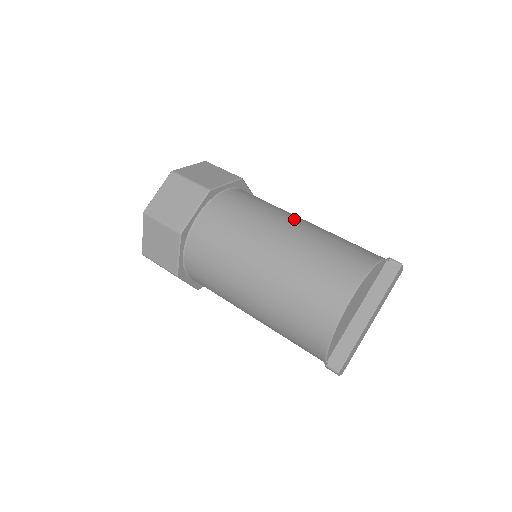
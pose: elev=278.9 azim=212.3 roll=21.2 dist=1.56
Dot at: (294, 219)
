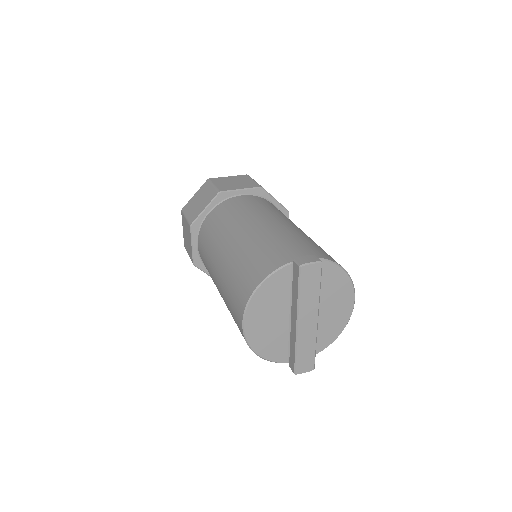
Dot at: (234, 234)
